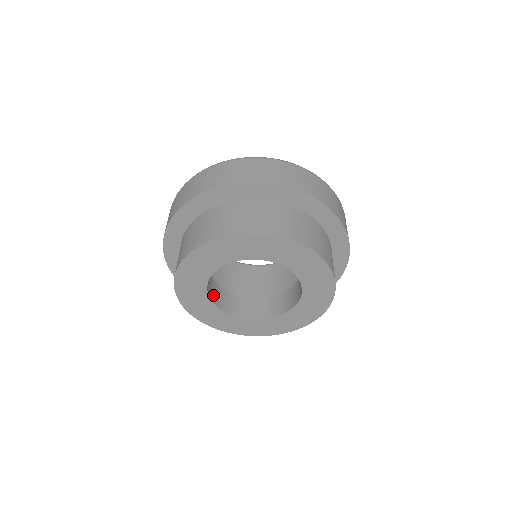
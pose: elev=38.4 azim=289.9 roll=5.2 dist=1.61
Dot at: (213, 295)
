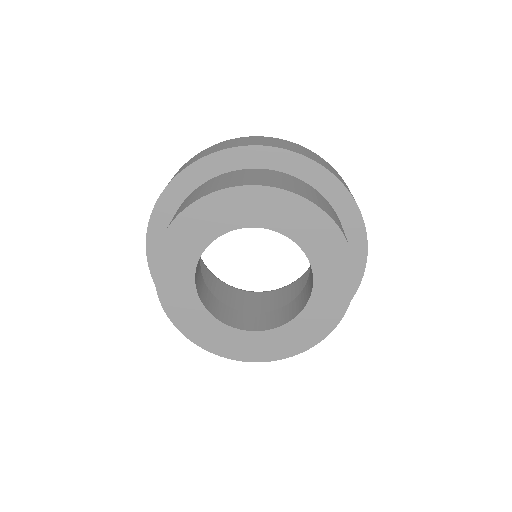
Dot at: (202, 295)
